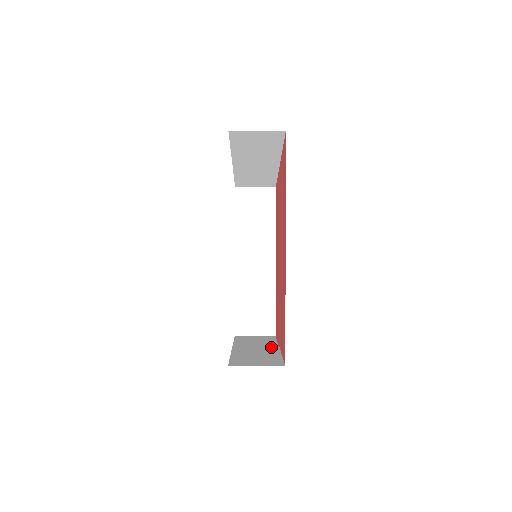
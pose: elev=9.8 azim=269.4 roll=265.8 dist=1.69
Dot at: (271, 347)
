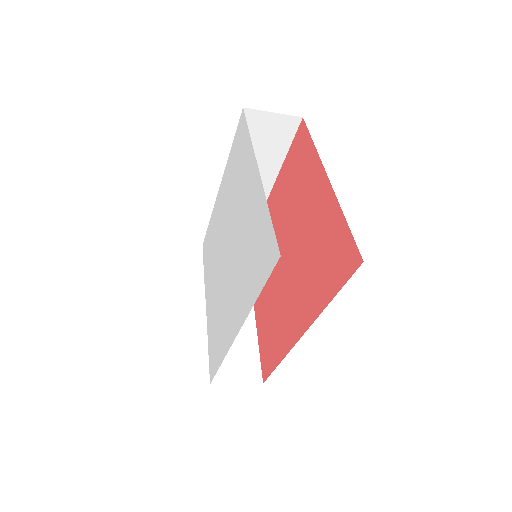
Dot at: occluded
